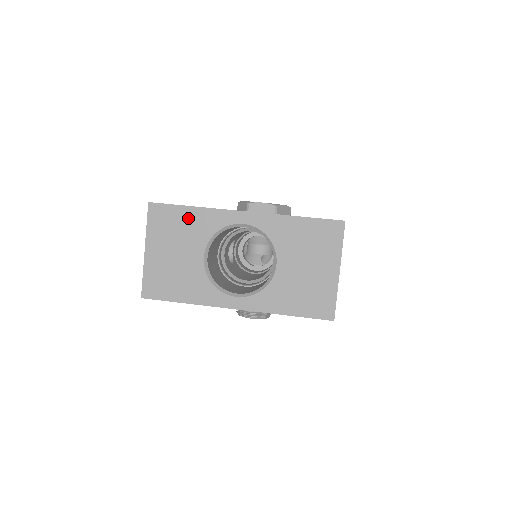
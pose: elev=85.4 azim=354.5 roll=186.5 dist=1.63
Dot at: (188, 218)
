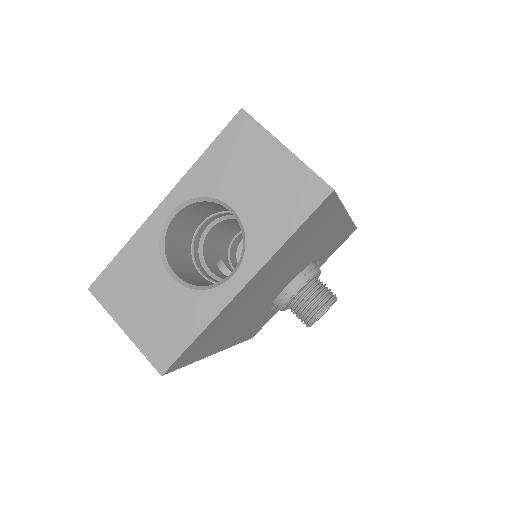
Dot at: (127, 263)
